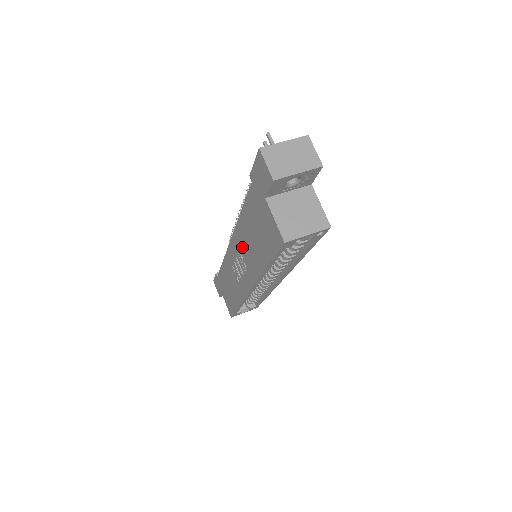
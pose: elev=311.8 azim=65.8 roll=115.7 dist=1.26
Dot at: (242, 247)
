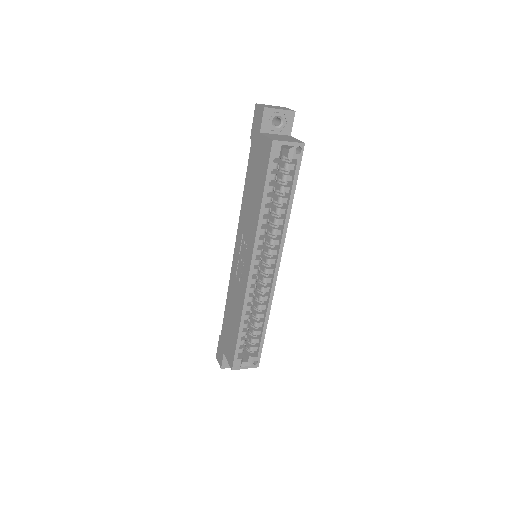
Dot at: (244, 225)
